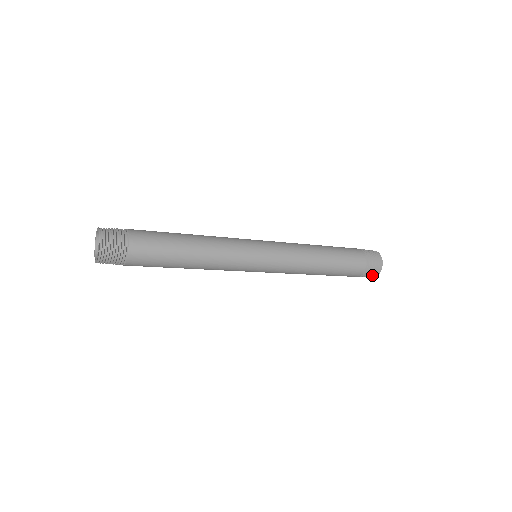
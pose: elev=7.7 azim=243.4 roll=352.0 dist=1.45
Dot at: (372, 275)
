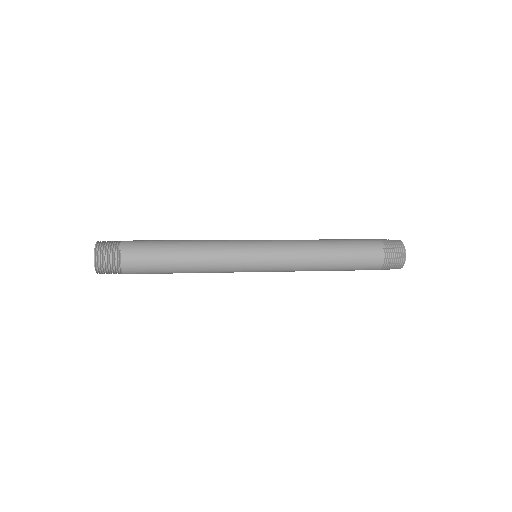
Dot at: occluded
